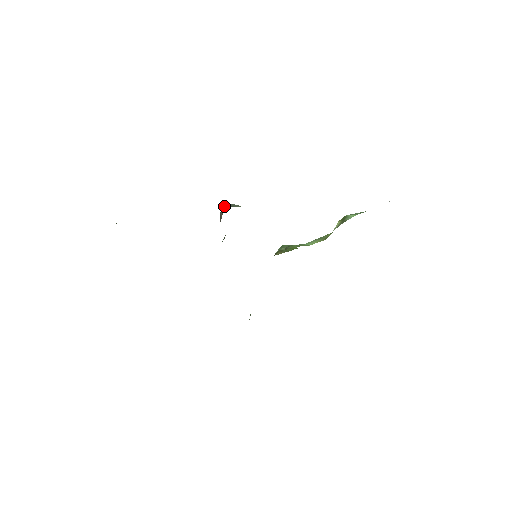
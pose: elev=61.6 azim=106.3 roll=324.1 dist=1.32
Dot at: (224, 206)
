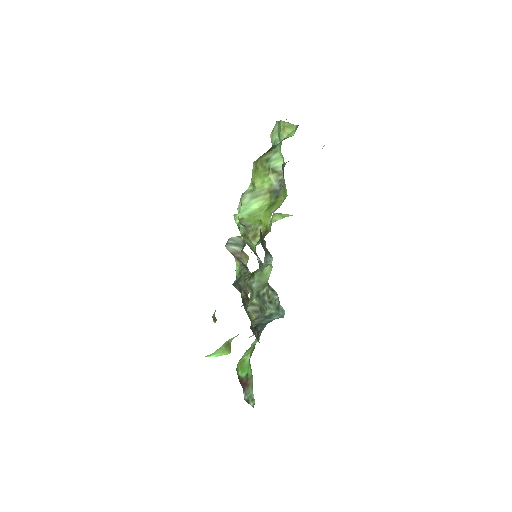
Dot at: (231, 246)
